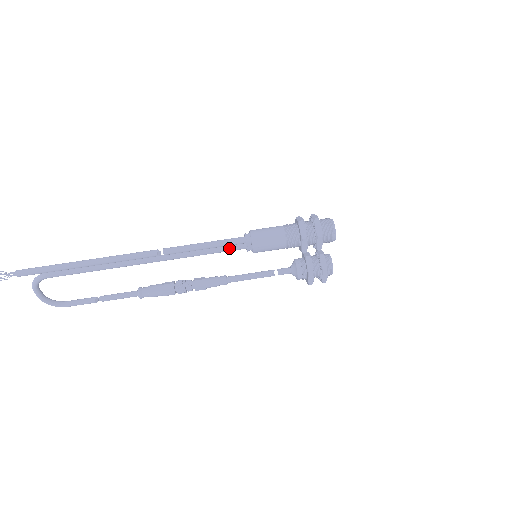
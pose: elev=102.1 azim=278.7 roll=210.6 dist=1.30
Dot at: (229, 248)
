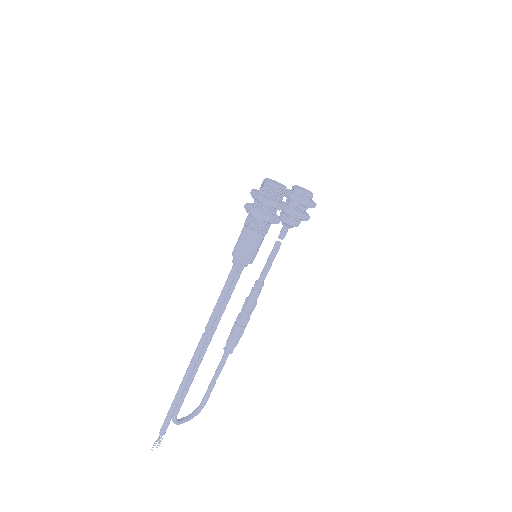
Dot at: (236, 279)
